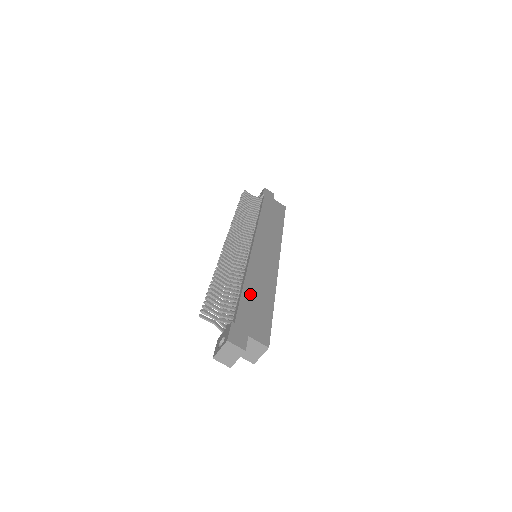
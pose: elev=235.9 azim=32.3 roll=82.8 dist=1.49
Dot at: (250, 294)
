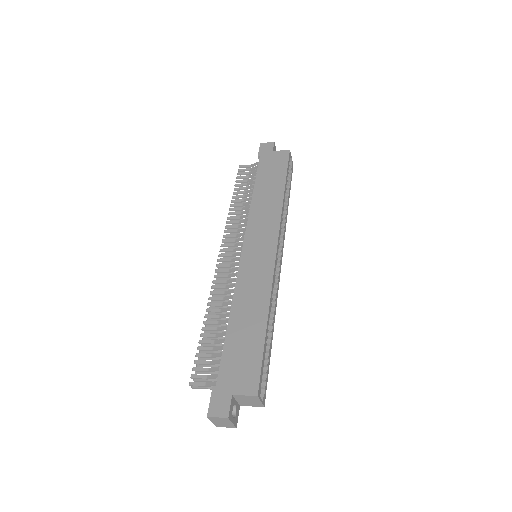
Dot at: (236, 331)
